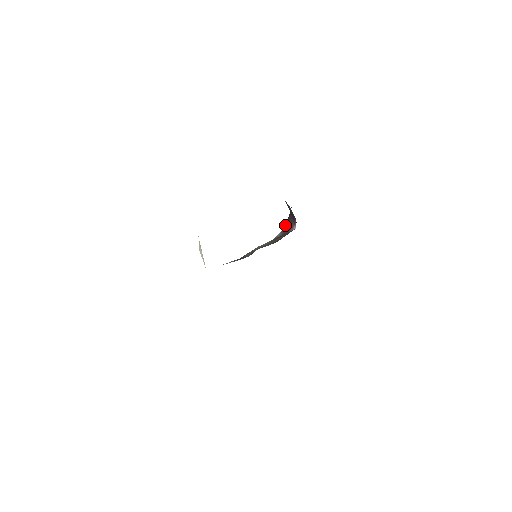
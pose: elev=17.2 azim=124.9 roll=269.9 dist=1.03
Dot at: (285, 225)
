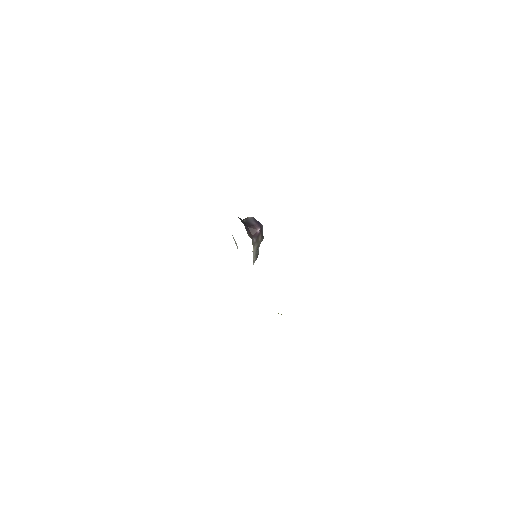
Dot at: (250, 237)
